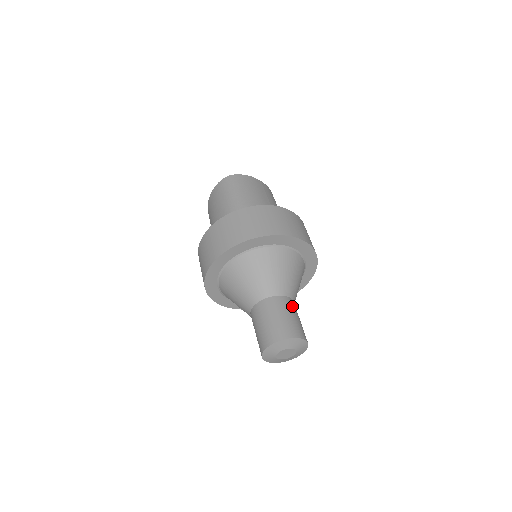
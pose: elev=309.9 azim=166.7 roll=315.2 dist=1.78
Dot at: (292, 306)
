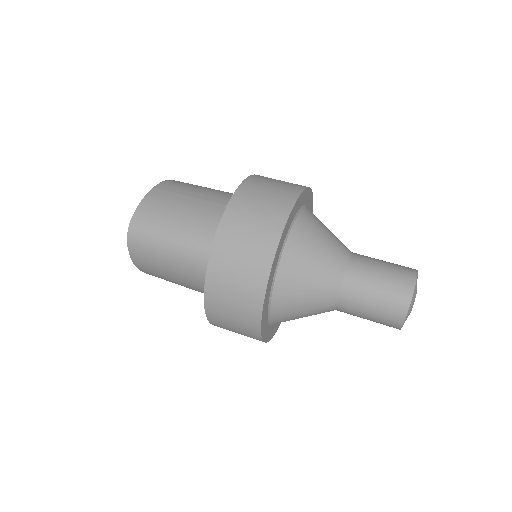
Dot at: (364, 261)
